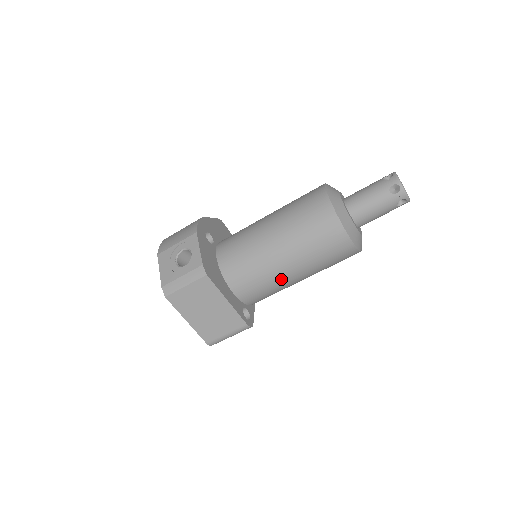
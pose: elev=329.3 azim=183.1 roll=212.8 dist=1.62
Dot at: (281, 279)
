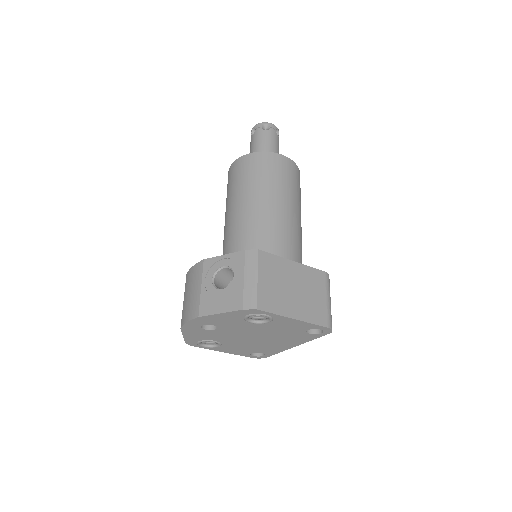
Dot at: (294, 227)
